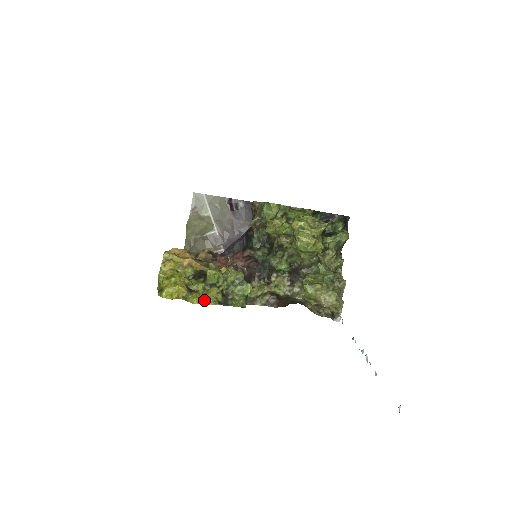
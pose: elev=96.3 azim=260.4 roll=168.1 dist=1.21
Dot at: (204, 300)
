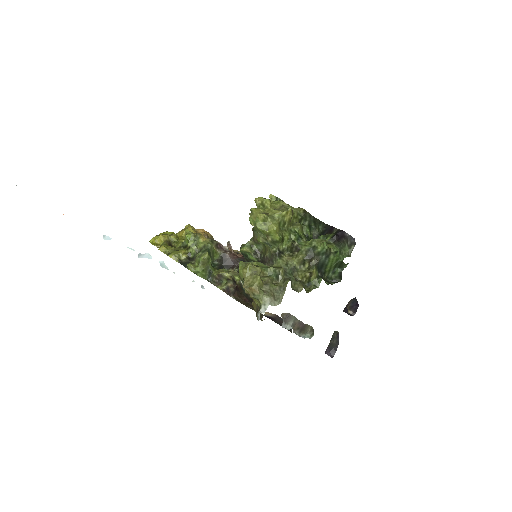
Dot at: (170, 252)
